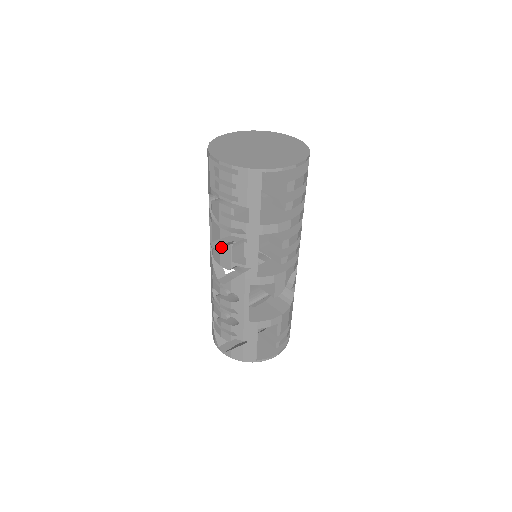
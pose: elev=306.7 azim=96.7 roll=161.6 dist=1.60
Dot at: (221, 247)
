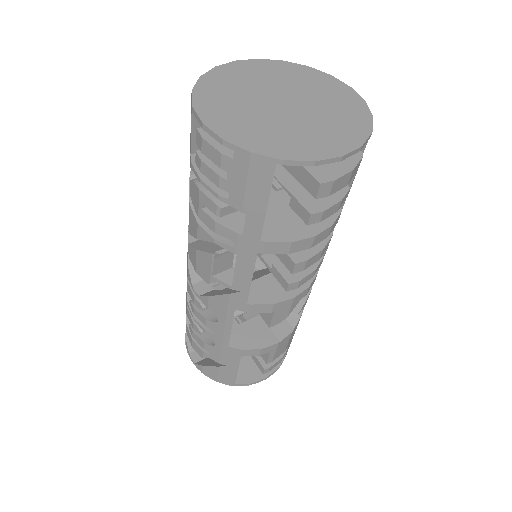
Dot at: (198, 250)
